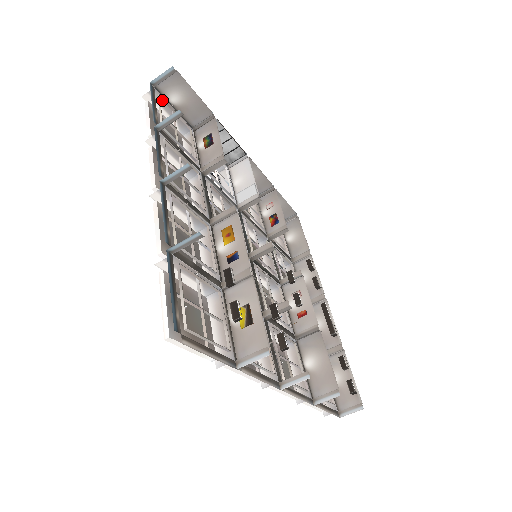
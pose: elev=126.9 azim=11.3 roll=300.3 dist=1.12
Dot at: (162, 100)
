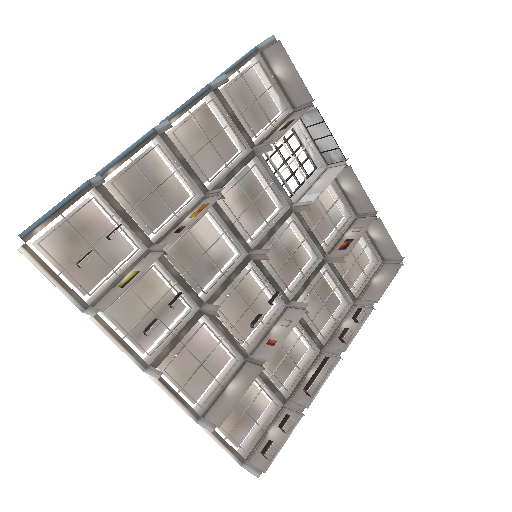
Dot at: (262, 68)
